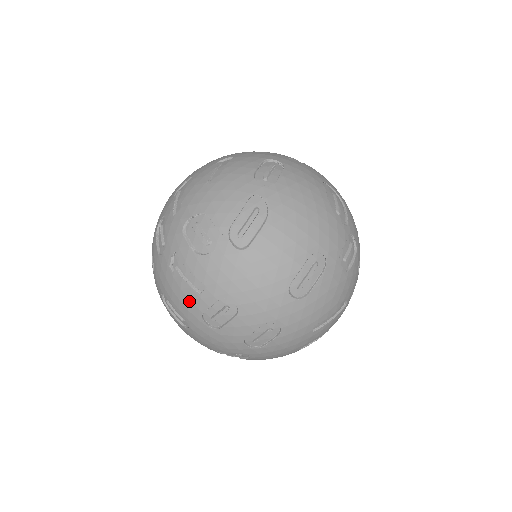
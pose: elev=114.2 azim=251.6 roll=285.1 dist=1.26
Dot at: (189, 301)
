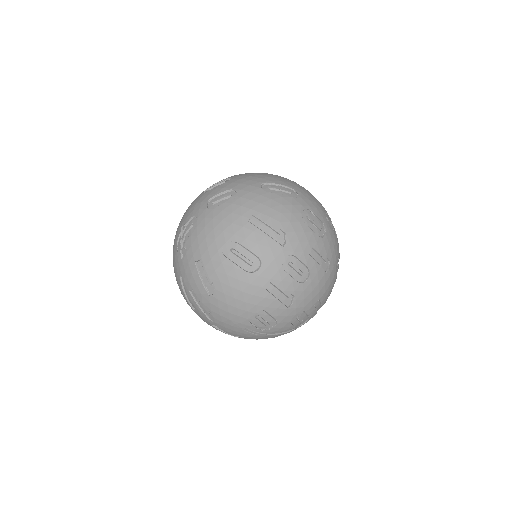
Dot at: occluded
